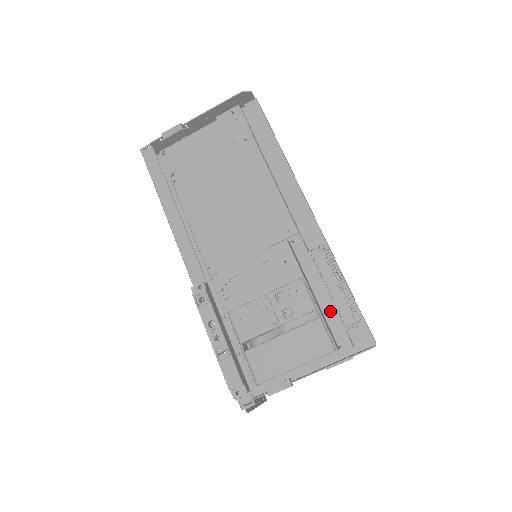
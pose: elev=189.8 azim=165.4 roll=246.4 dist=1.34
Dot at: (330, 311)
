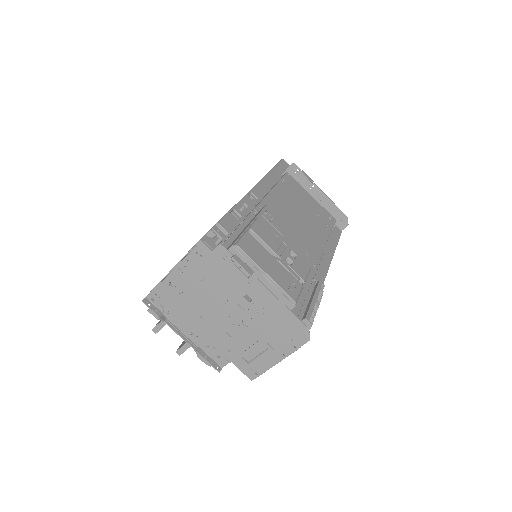
Dot at: (298, 301)
